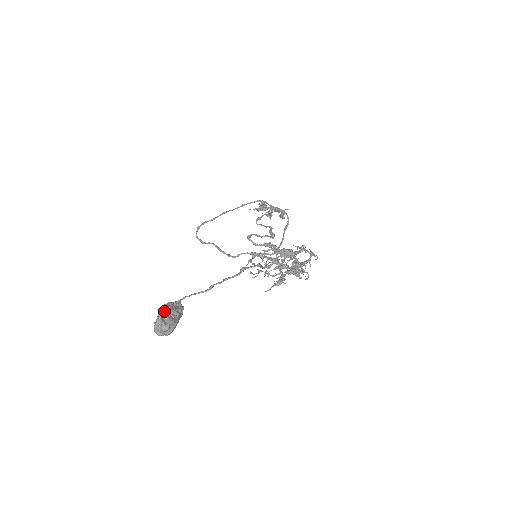
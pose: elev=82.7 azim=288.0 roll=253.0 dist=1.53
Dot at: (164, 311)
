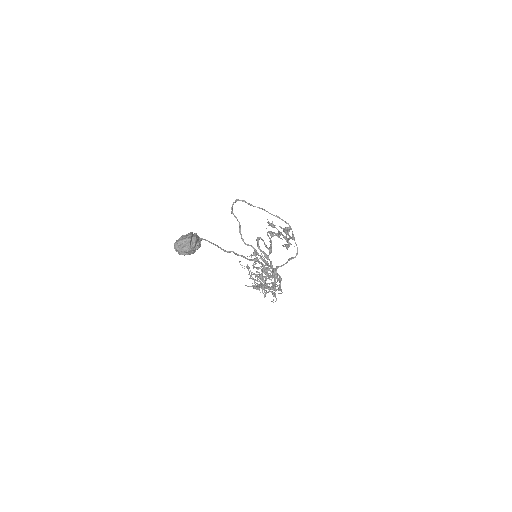
Dot at: (196, 238)
